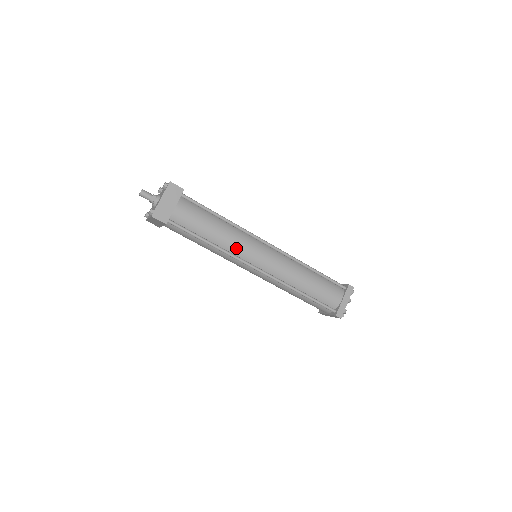
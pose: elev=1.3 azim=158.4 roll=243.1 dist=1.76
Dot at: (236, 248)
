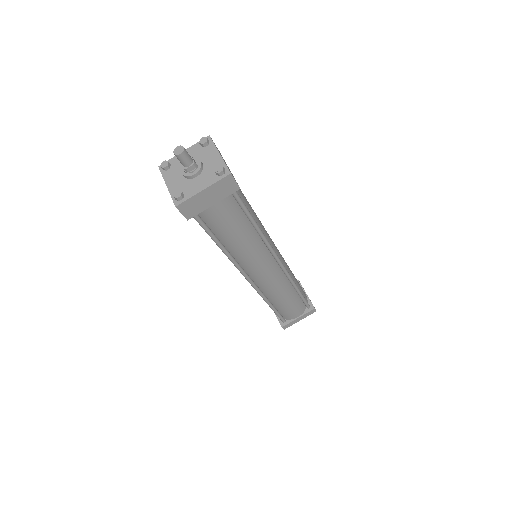
Dot at: (245, 259)
